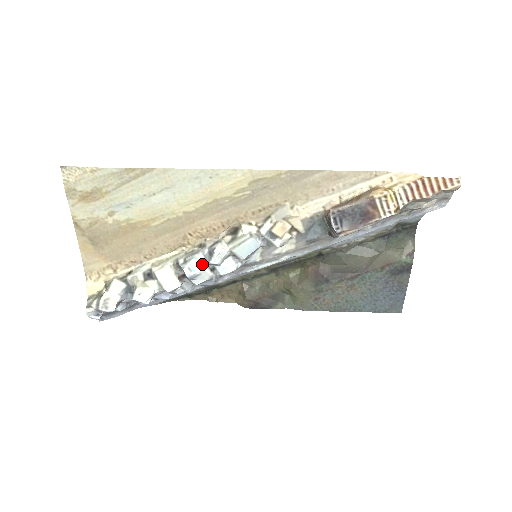
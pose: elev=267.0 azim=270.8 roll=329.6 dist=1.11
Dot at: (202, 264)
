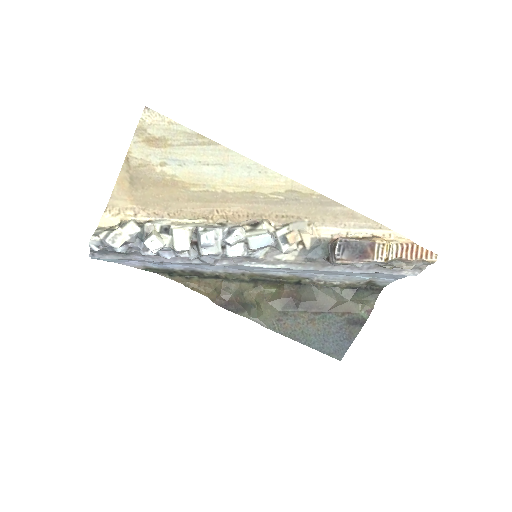
Dot at: (218, 238)
